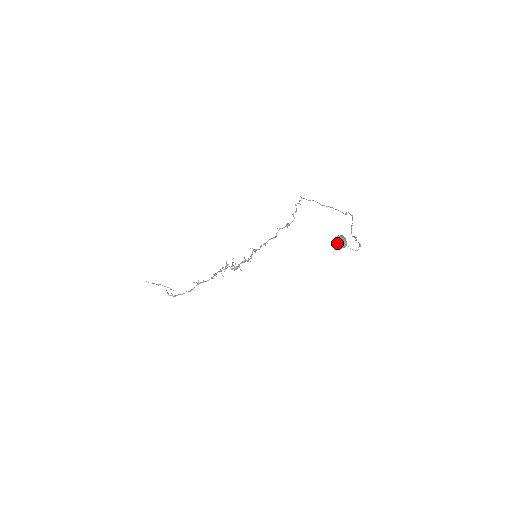
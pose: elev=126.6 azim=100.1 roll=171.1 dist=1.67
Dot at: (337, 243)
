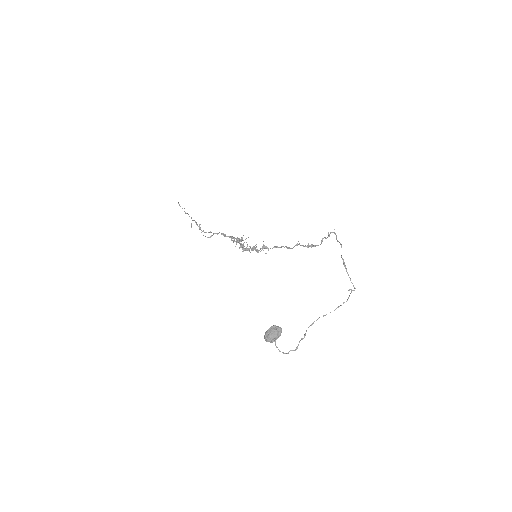
Dot at: (265, 333)
